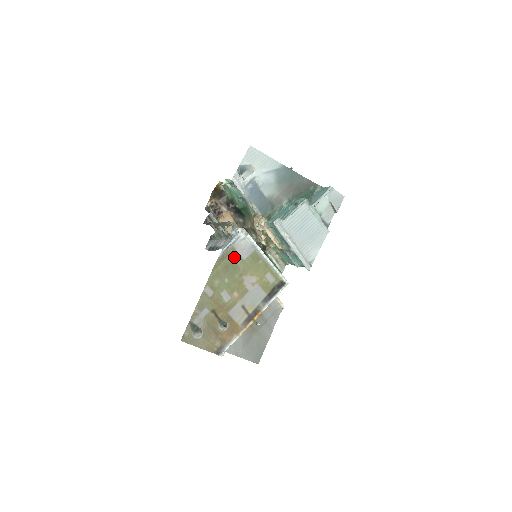
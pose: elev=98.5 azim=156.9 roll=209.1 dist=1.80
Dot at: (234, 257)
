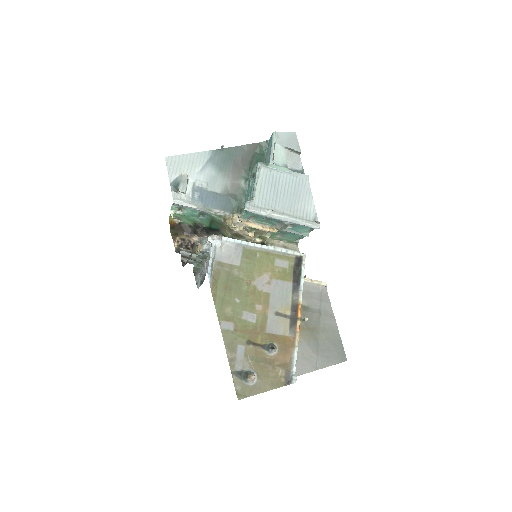
Dot at: (226, 271)
